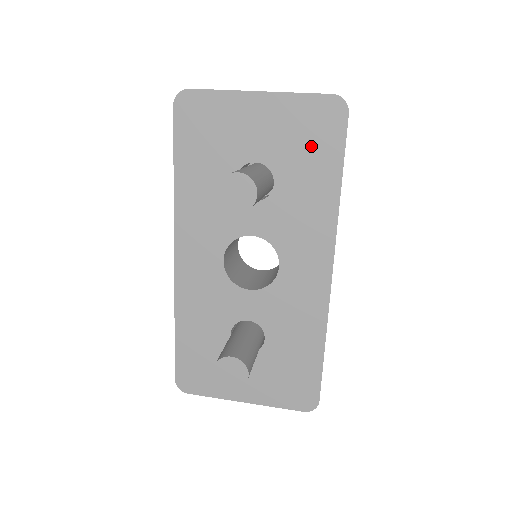
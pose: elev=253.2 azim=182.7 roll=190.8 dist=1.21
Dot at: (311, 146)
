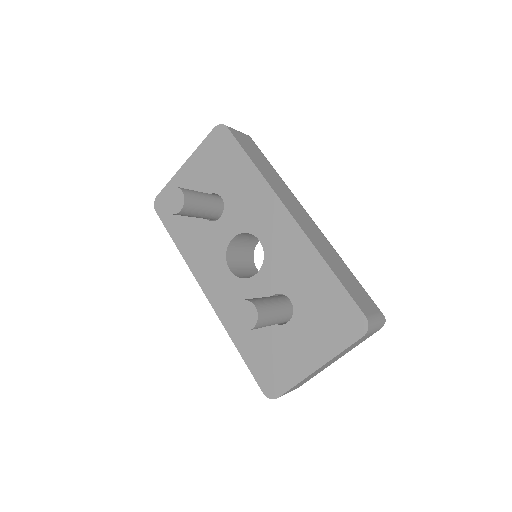
Dot at: (223, 160)
